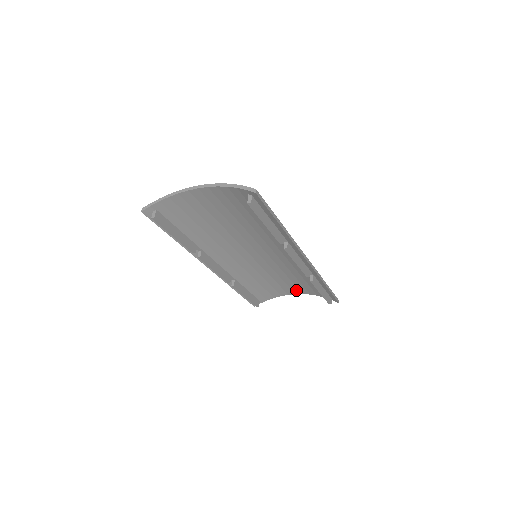
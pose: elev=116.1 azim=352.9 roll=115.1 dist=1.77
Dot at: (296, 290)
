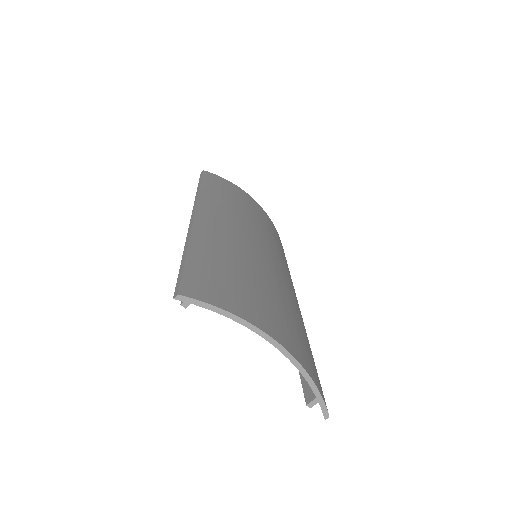
Dot at: occluded
